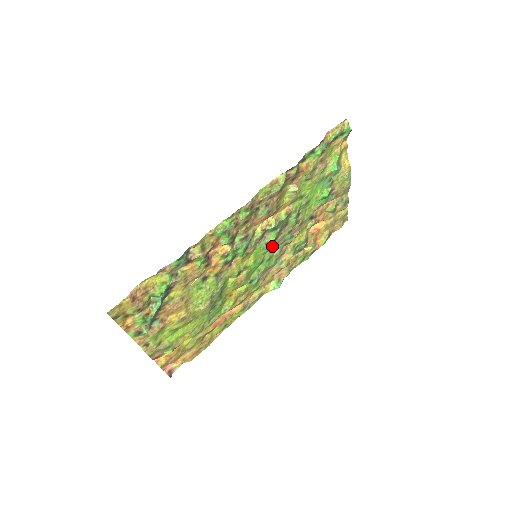
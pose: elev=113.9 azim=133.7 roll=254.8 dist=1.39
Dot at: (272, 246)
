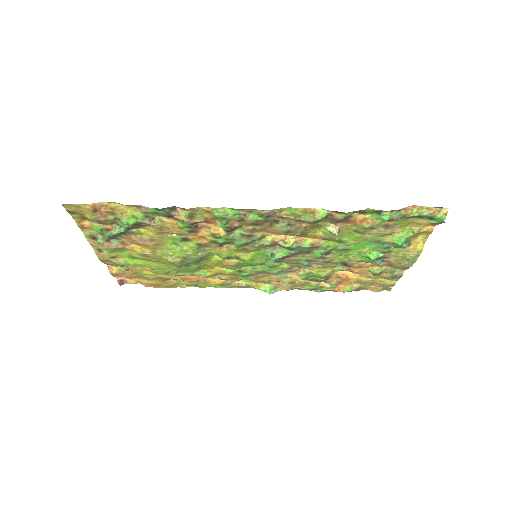
Dot at: (279, 259)
